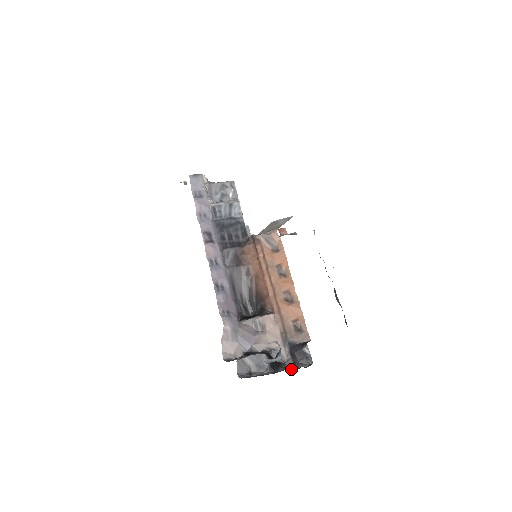
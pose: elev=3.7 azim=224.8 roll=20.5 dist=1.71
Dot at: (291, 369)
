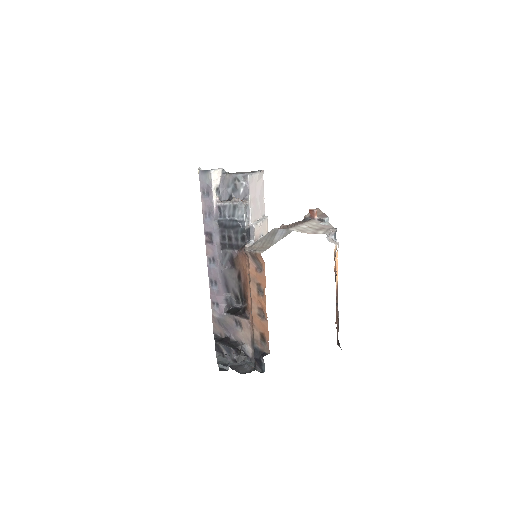
Dot at: (252, 365)
